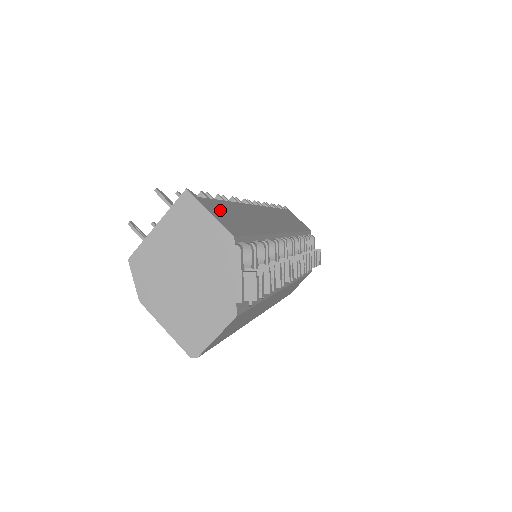
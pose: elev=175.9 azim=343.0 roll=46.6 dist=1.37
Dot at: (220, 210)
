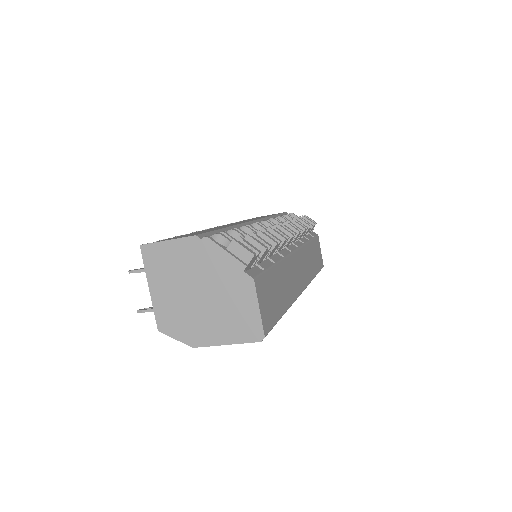
Dot at: occluded
